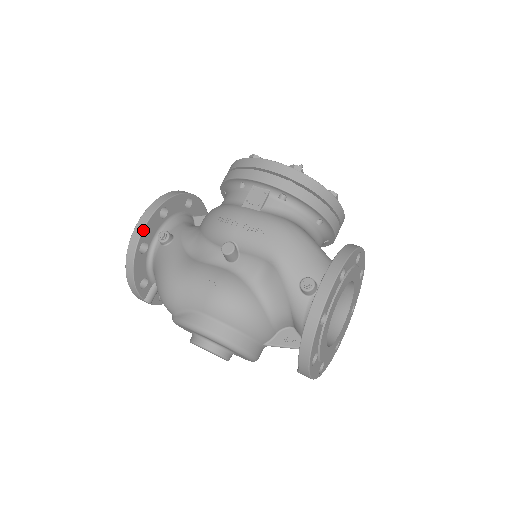
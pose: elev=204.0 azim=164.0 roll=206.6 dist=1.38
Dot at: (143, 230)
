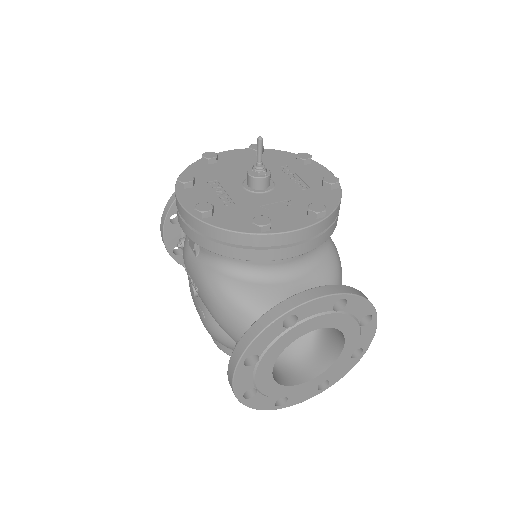
Dot at: (165, 243)
